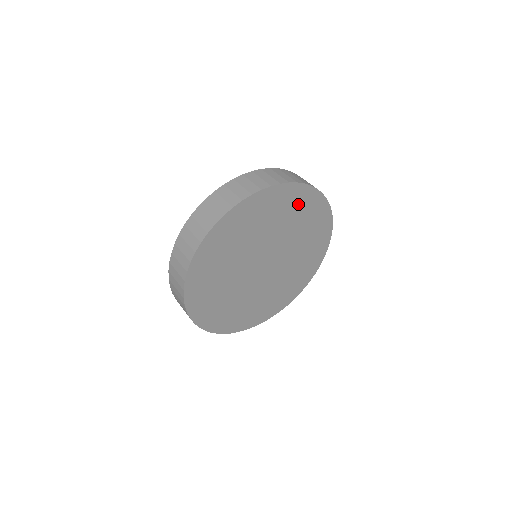
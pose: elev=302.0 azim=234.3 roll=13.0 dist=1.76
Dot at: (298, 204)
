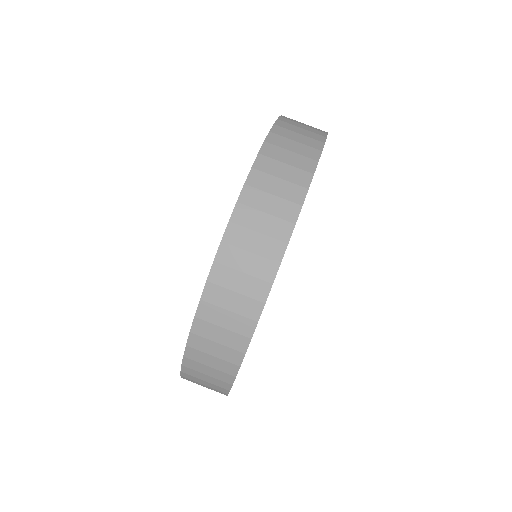
Dot at: occluded
